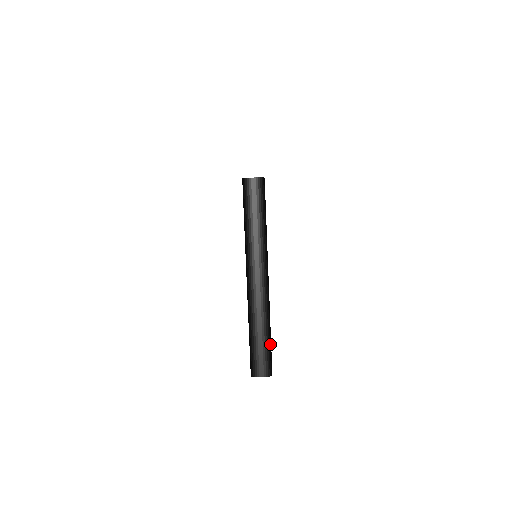
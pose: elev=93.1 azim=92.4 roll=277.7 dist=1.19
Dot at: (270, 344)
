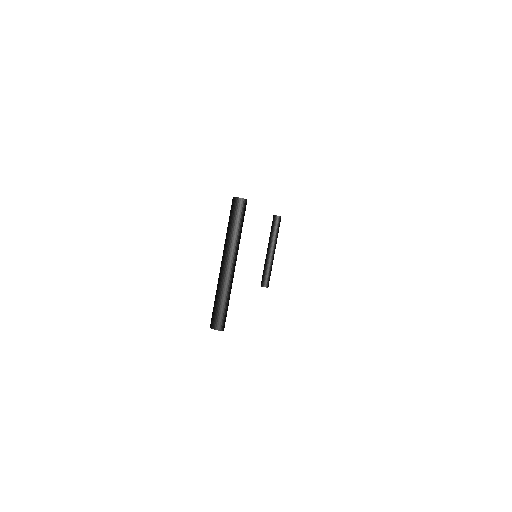
Dot at: (227, 309)
